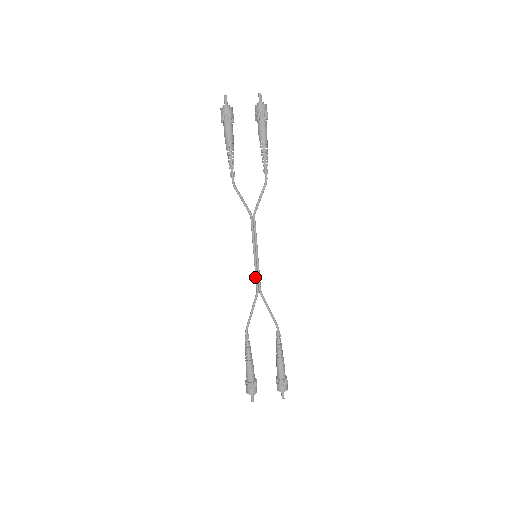
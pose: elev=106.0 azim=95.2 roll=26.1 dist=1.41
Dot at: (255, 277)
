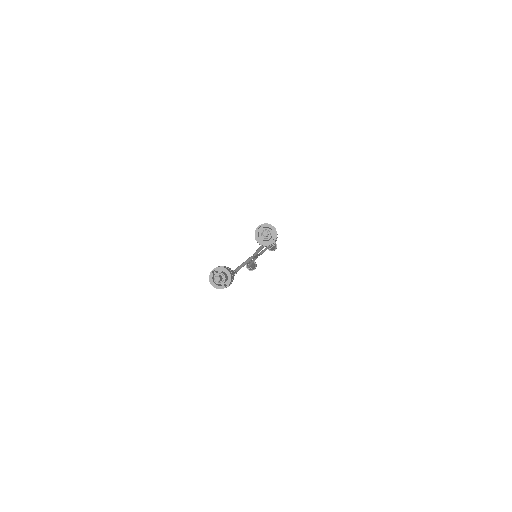
Dot at: occluded
